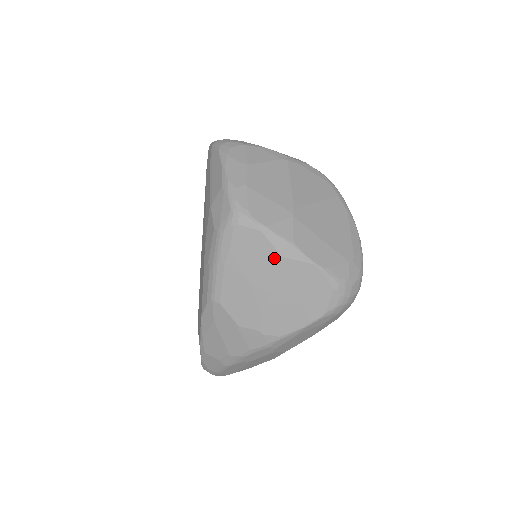
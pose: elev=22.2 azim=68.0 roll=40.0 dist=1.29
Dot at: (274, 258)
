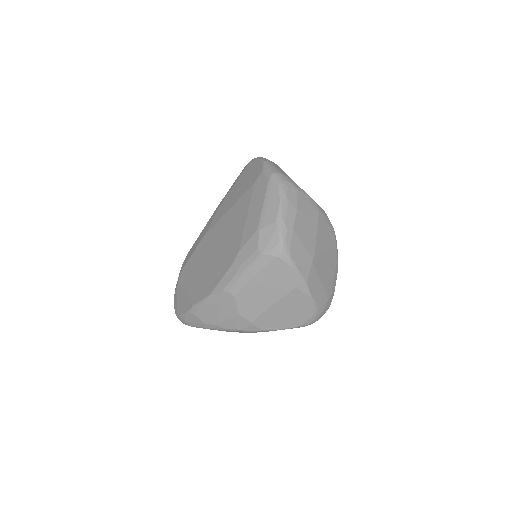
Dot at: (290, 286)
